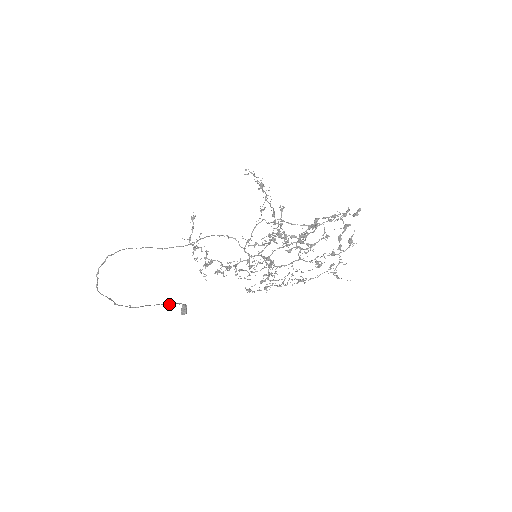
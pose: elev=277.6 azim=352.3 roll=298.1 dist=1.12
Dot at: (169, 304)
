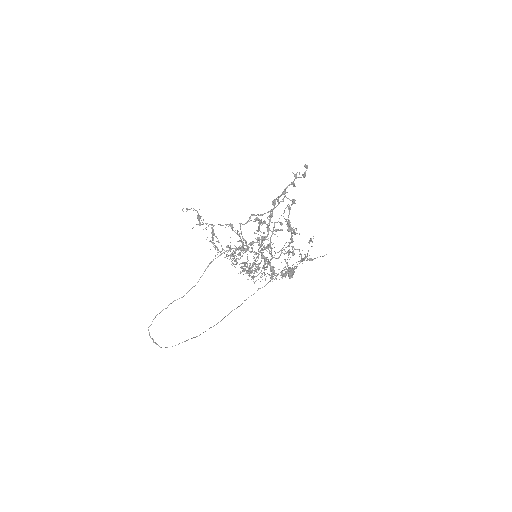
Dot at: occluded
